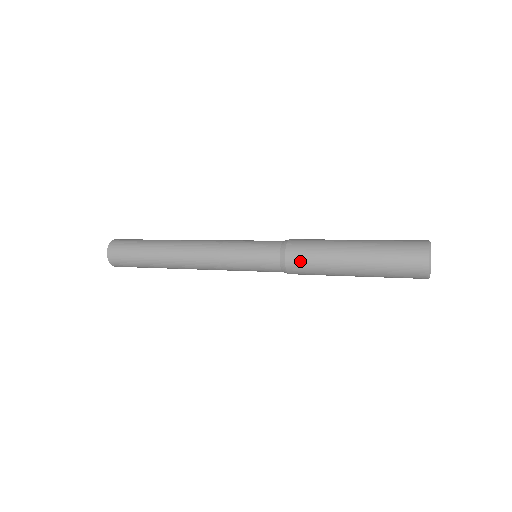
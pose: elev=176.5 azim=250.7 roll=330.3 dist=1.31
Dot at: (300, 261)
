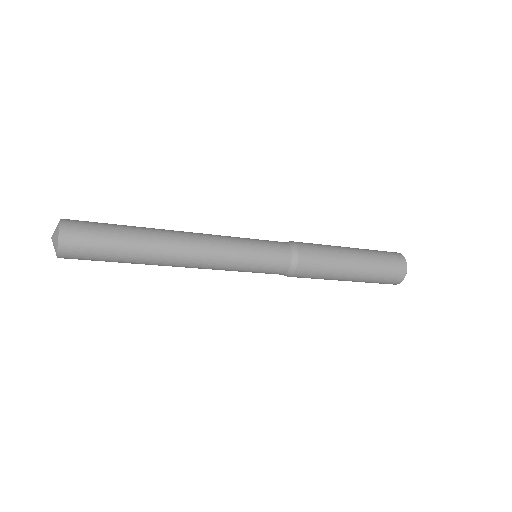
Dot at: (308, 274)
